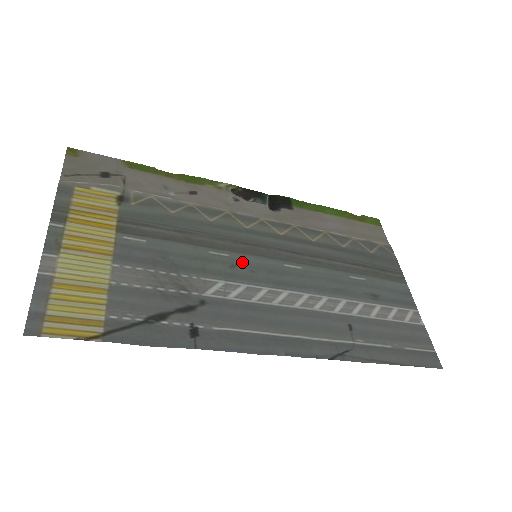
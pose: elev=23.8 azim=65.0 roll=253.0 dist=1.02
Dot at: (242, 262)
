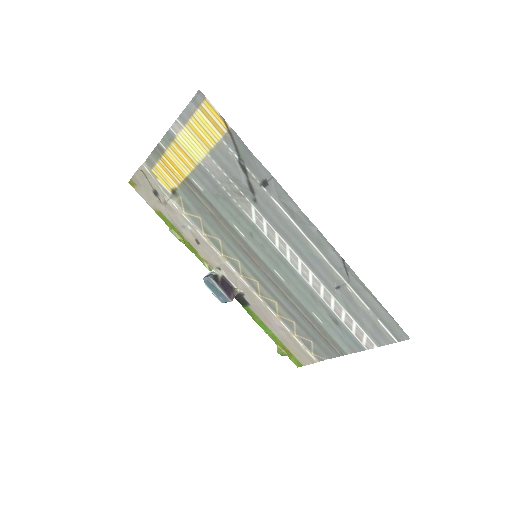
Dot at: (253, 242)
